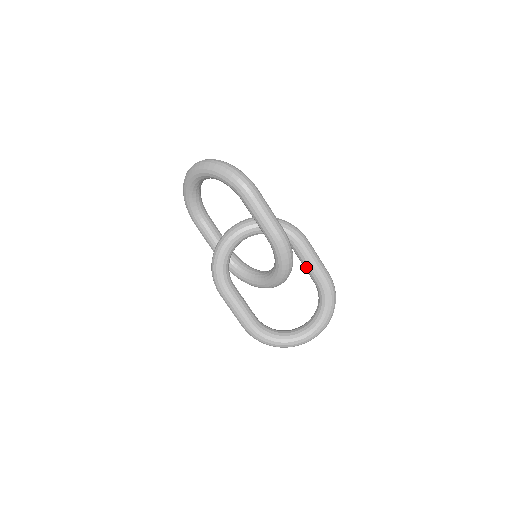
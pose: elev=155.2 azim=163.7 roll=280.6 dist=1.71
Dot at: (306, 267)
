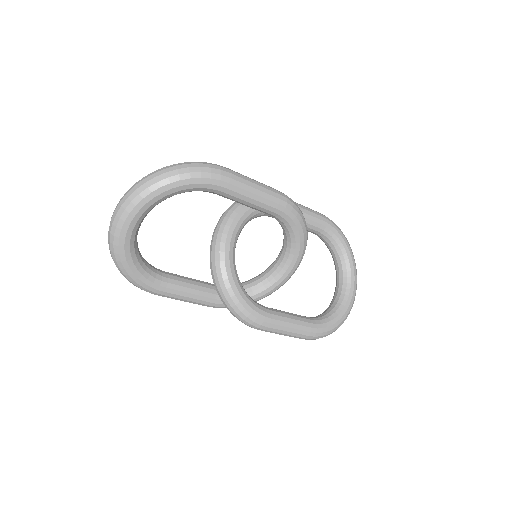
Dot at: occluded
